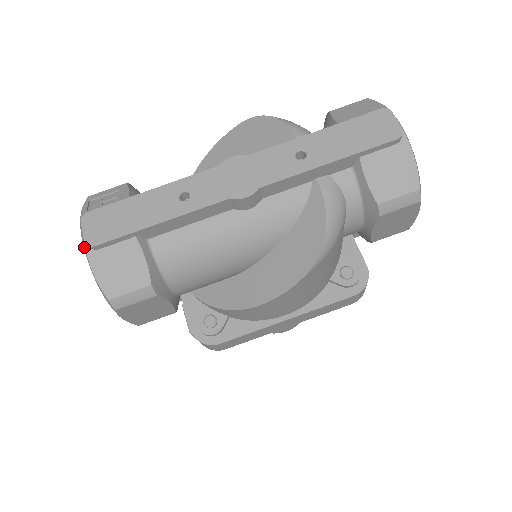
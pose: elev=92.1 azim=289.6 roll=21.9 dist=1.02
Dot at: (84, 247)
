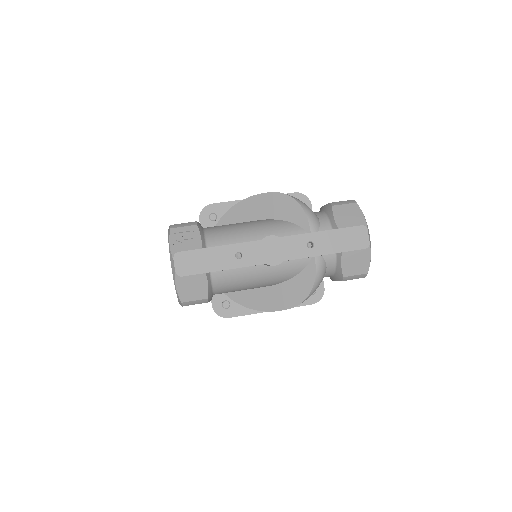
Dot at: (173, 273)
